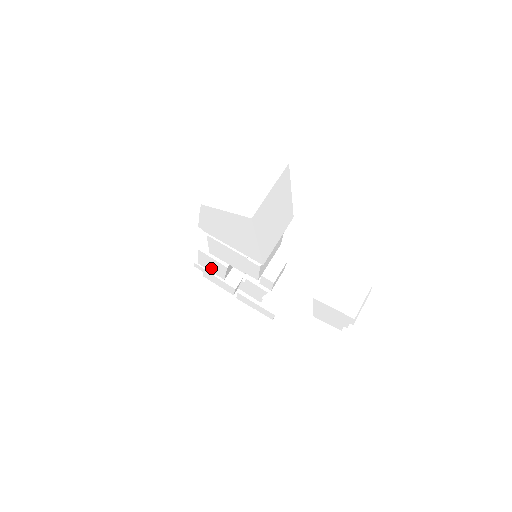
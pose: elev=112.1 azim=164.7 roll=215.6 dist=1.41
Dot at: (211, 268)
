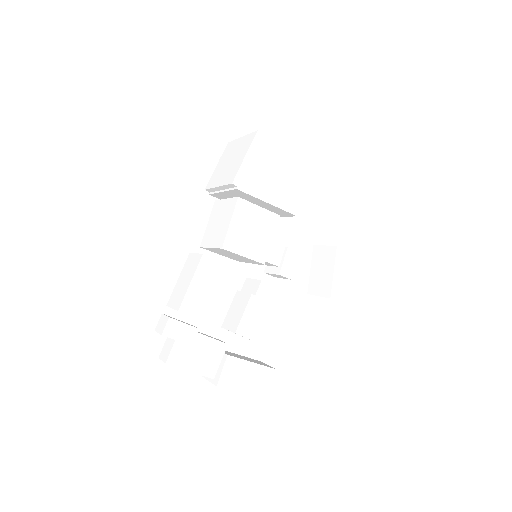
Dot at: (203, 304)
